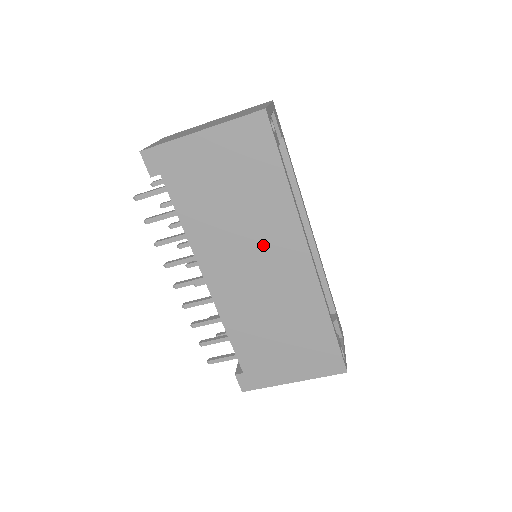
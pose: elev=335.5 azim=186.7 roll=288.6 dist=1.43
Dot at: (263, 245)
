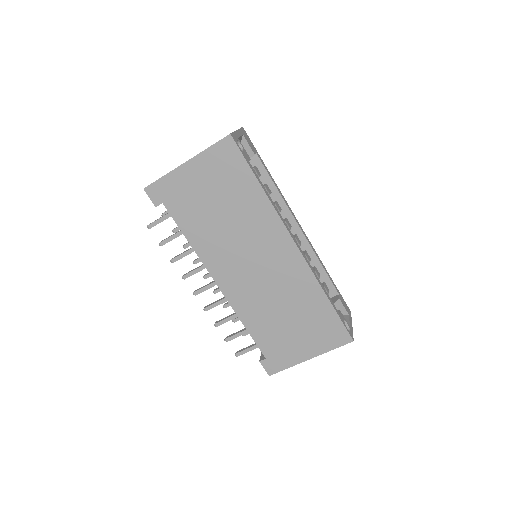
Dot at: (255, 243)
